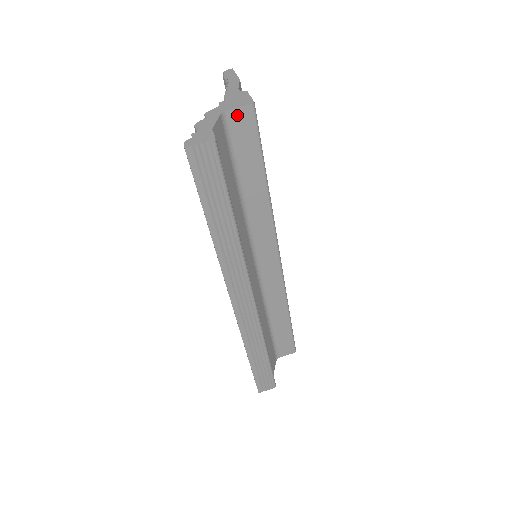
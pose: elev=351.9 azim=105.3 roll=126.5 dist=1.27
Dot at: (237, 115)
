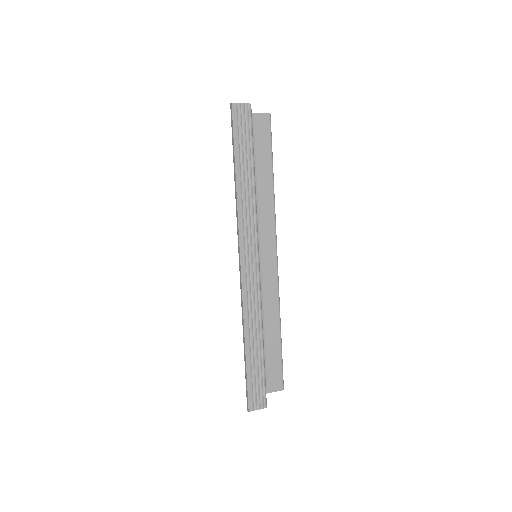
Dot at: (259, 118)
